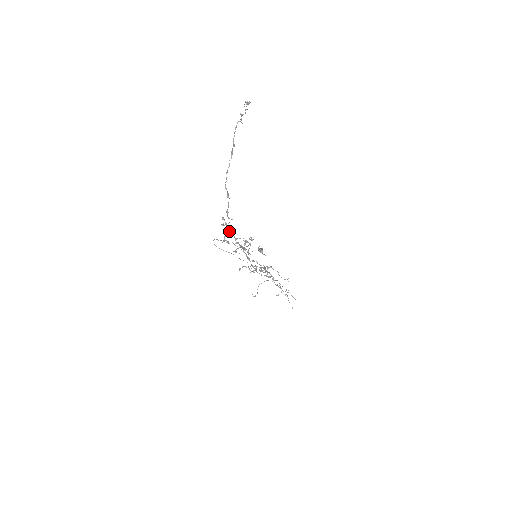
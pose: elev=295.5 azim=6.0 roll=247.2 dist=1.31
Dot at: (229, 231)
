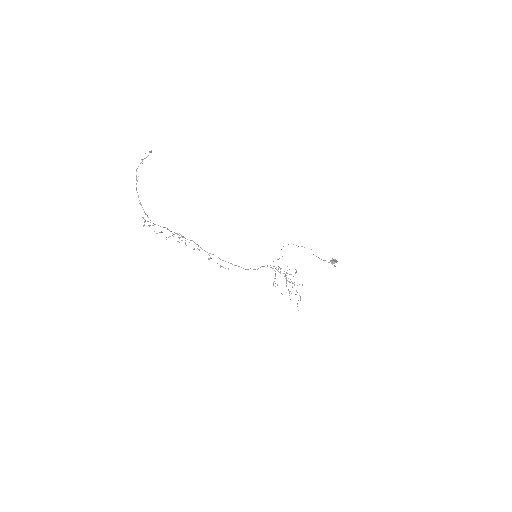
Dot at: (144, 225)
